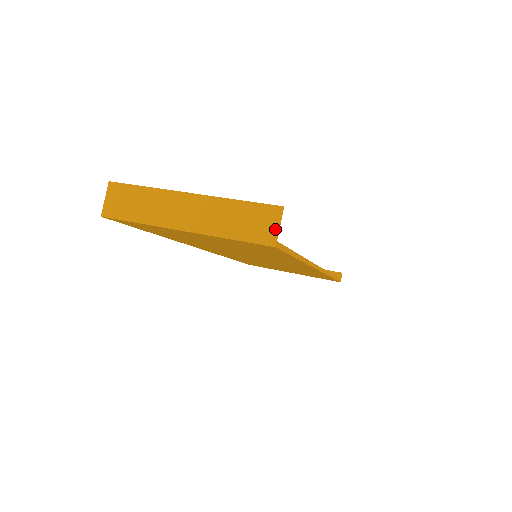
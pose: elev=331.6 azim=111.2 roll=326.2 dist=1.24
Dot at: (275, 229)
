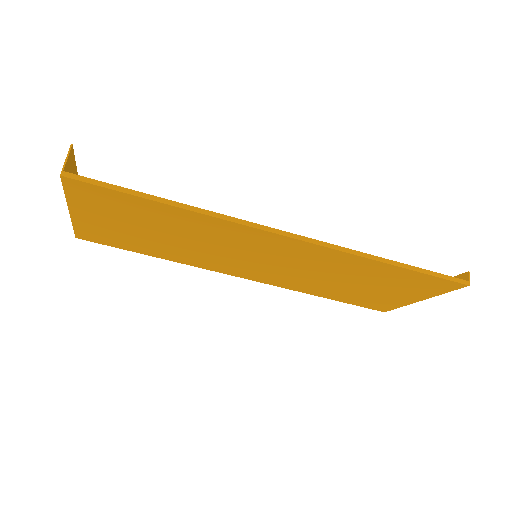
Dot at: (65, 163)
